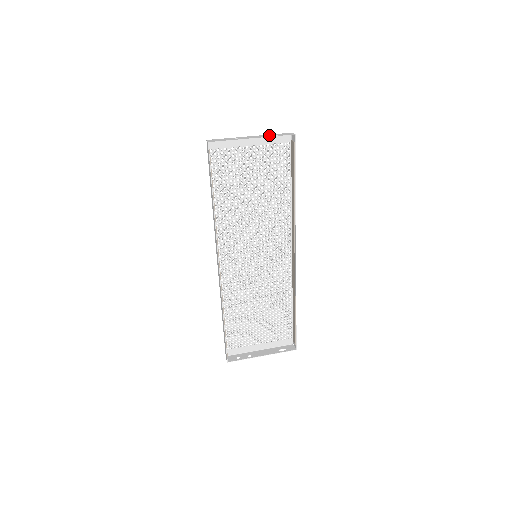
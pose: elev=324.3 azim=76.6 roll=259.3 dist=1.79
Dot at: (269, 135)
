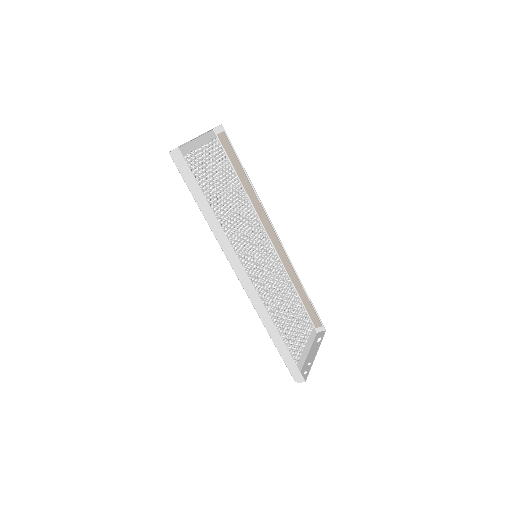
Dot at: occluded
